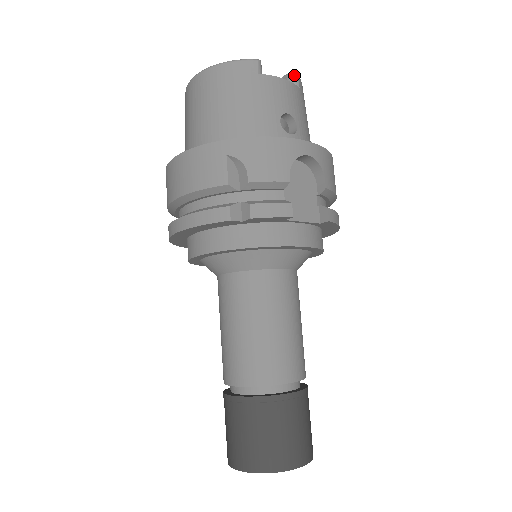
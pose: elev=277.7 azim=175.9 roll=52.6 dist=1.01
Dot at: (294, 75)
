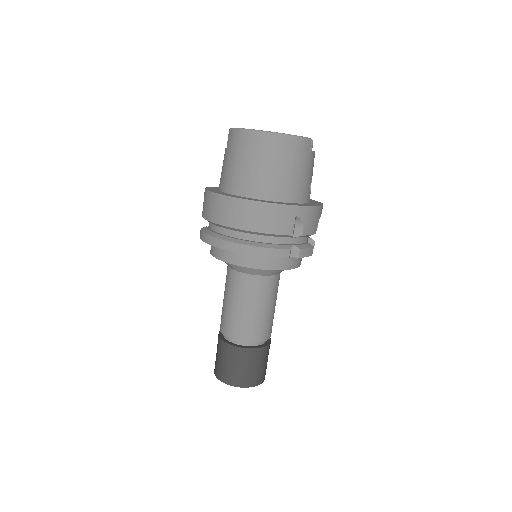
Dot at: occluded
